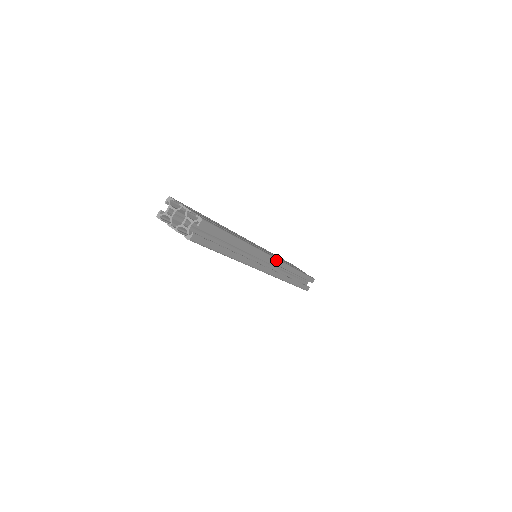
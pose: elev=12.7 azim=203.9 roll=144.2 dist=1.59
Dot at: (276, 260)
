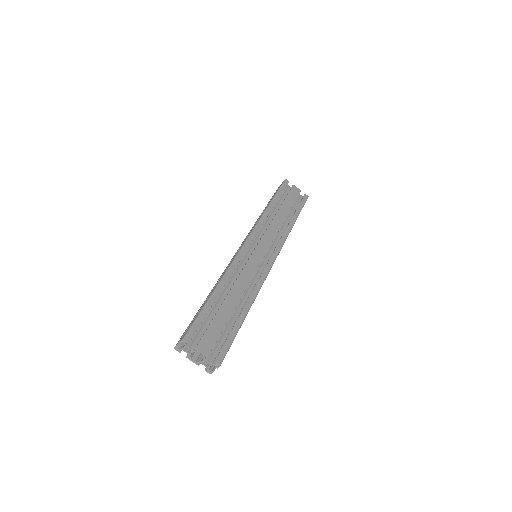
Dot at: occluded
